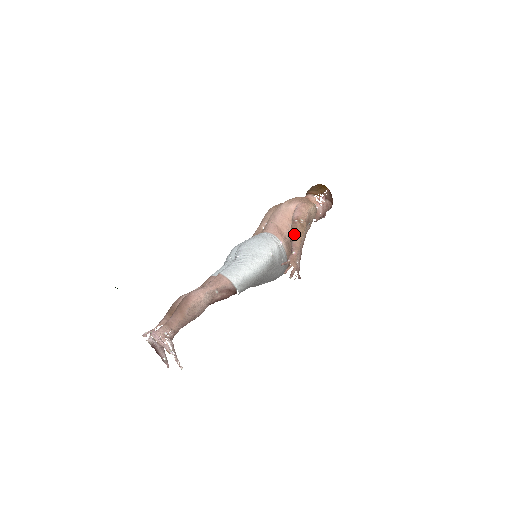
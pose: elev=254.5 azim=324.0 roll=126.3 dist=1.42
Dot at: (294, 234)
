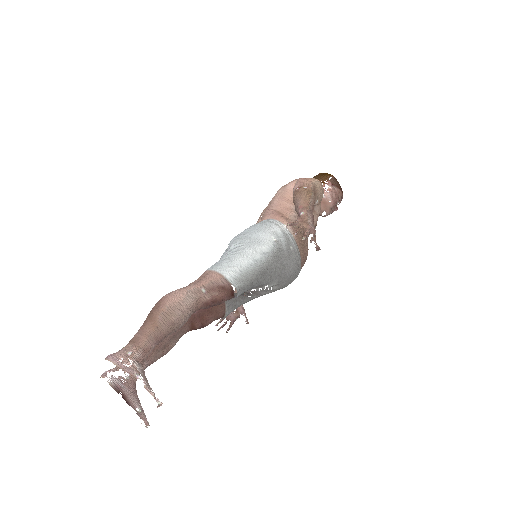
Dot at: (298, 198)
